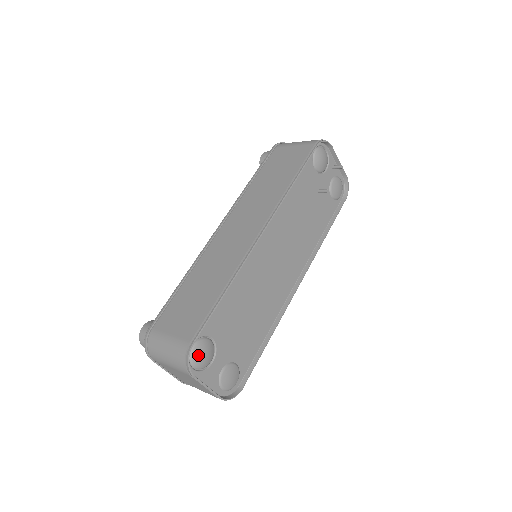
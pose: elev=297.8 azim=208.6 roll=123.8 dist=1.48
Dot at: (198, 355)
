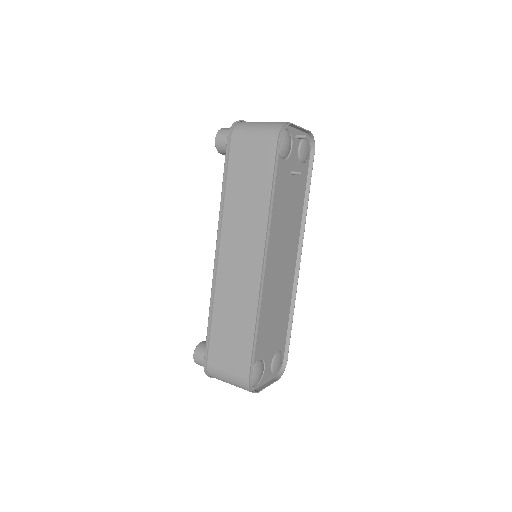
Dot at: (256, 378)
